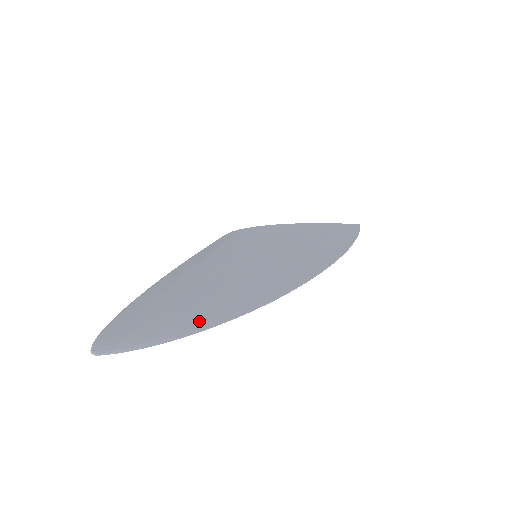
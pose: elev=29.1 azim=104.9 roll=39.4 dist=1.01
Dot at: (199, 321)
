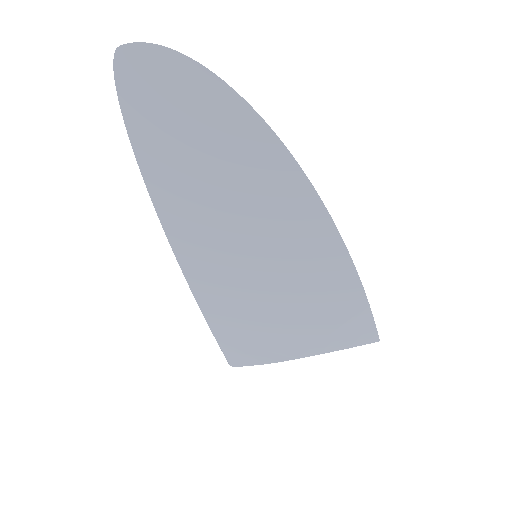
Dot at: (188, 74)
